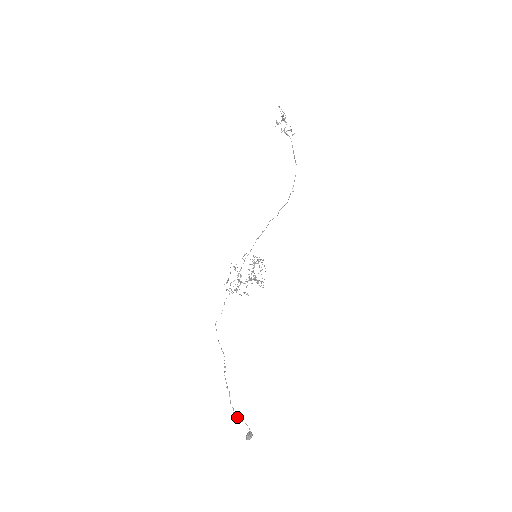
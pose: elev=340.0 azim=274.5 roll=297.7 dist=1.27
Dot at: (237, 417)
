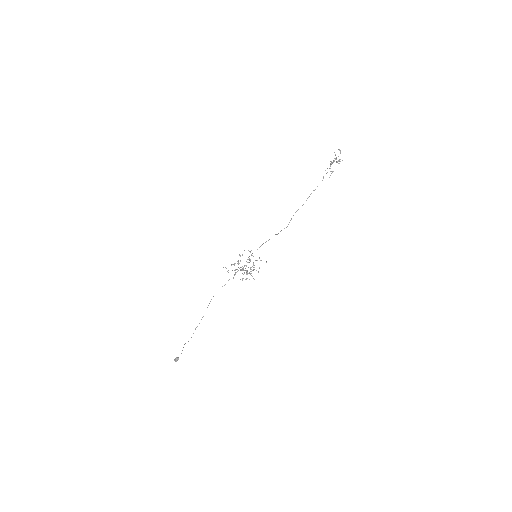
Dot at: (183, 347)
